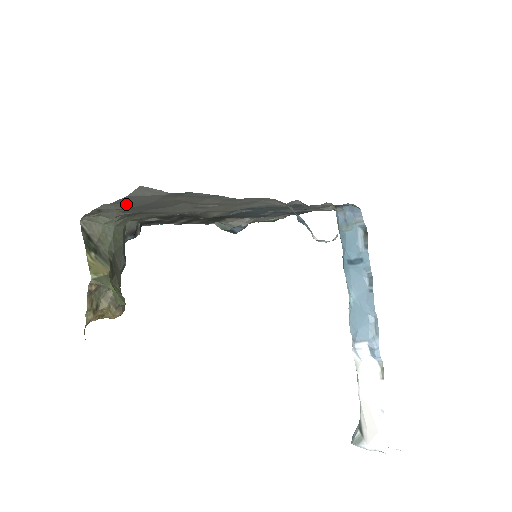
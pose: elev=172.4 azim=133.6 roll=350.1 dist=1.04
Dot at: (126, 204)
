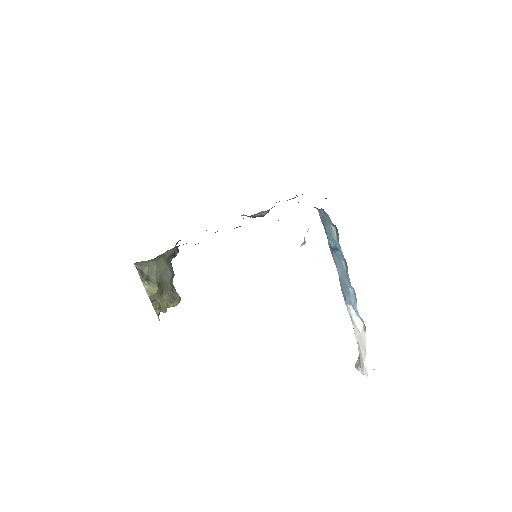
Dot at: occluded
